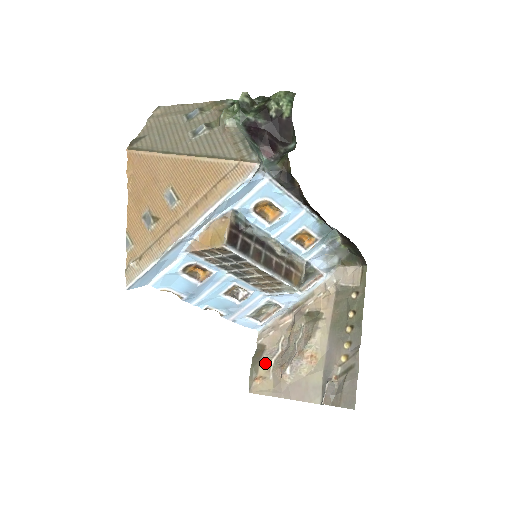
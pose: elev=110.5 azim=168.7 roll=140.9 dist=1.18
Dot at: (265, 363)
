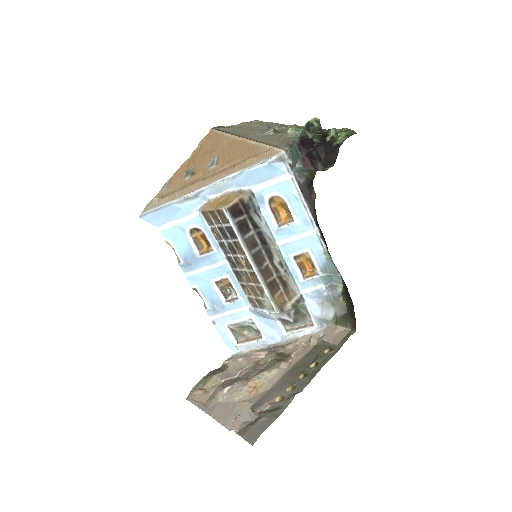
Dot at: (216, 379)
